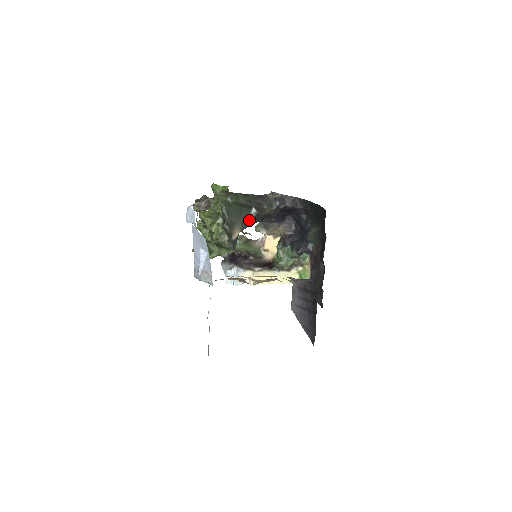
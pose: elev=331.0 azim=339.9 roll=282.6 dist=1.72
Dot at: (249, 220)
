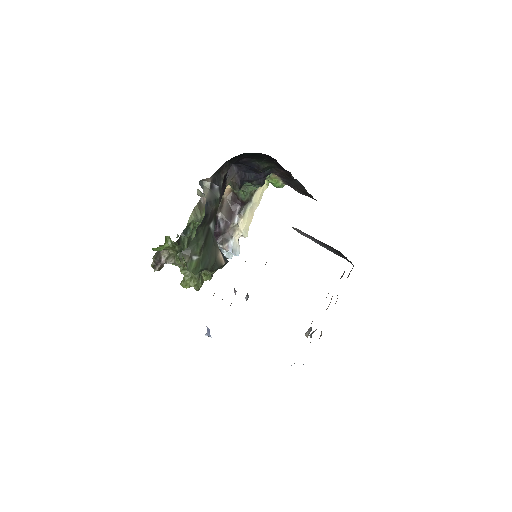
Dot at: (213, 232)
